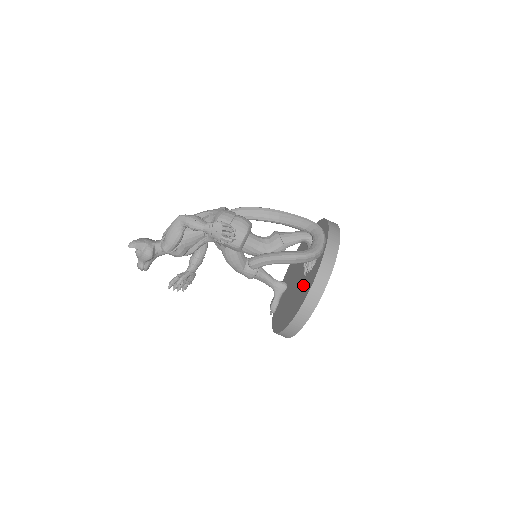
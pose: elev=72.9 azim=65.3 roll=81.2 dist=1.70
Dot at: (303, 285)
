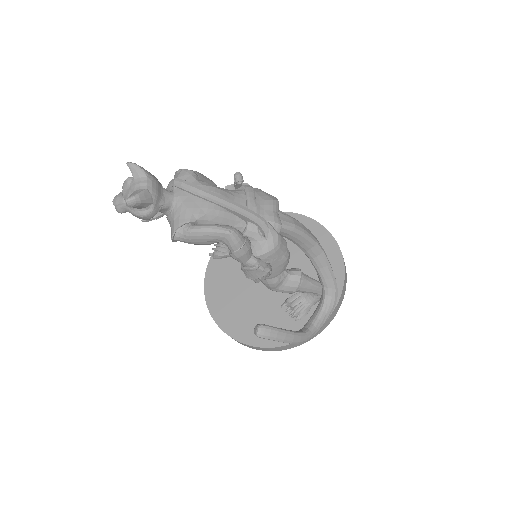
Dot at: (272, 316)
